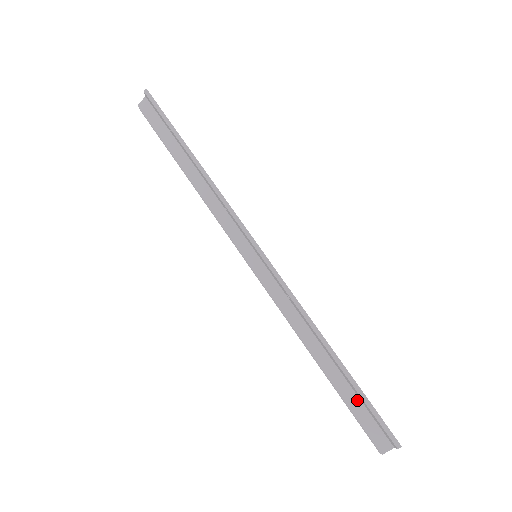
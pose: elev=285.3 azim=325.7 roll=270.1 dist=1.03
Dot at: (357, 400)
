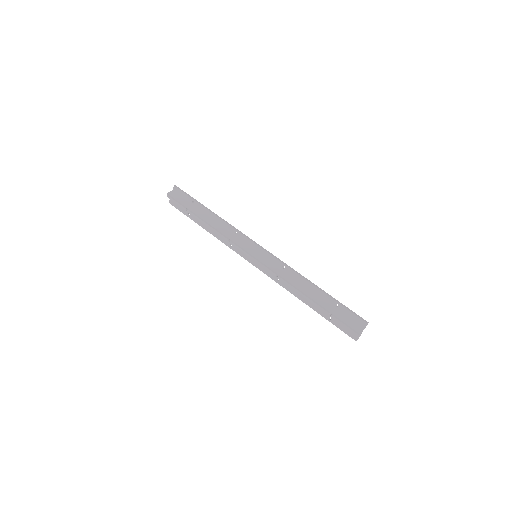
Dot at: (337, 310)
